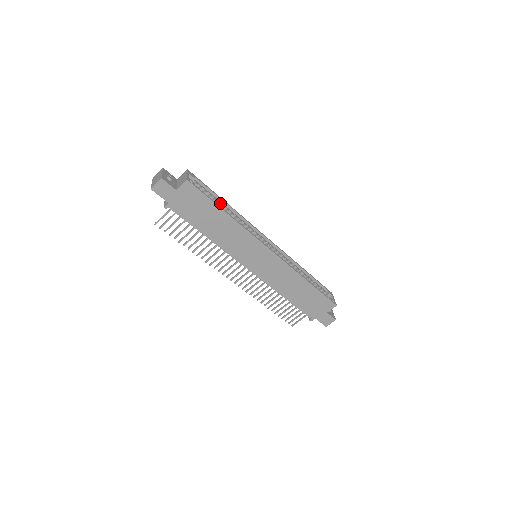
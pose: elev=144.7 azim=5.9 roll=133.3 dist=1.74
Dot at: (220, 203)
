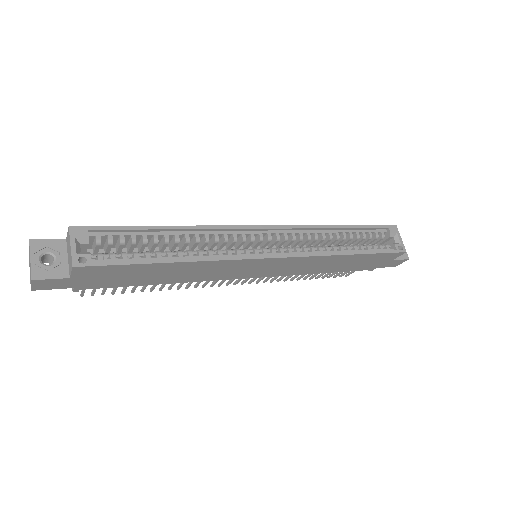
Dot at: (157, 238)
